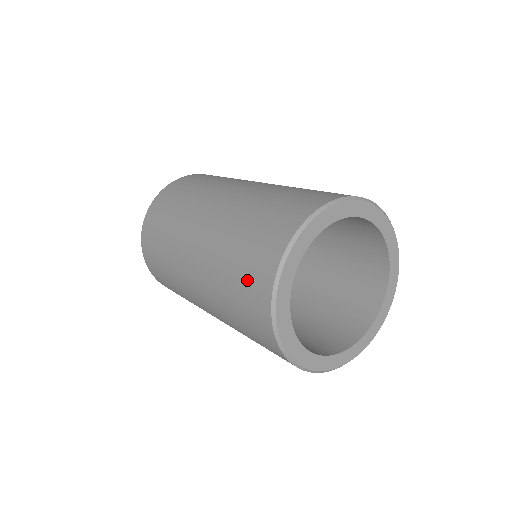
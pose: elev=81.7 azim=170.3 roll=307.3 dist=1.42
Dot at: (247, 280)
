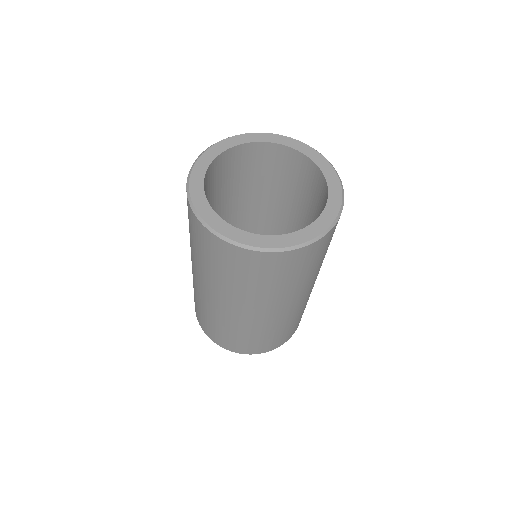
Dot at: (210, 252)
